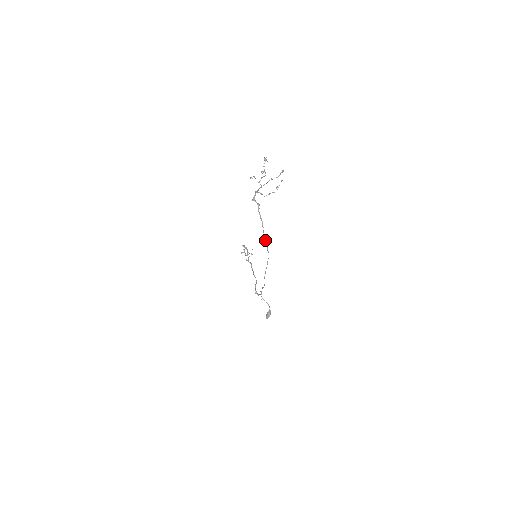
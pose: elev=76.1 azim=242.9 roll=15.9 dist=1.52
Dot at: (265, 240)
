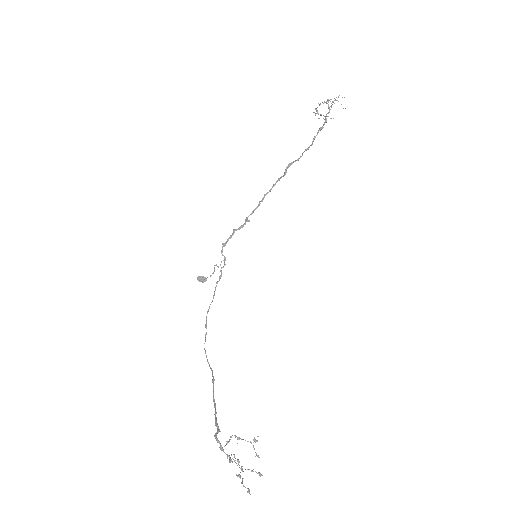
Dot at: (213, 384)
